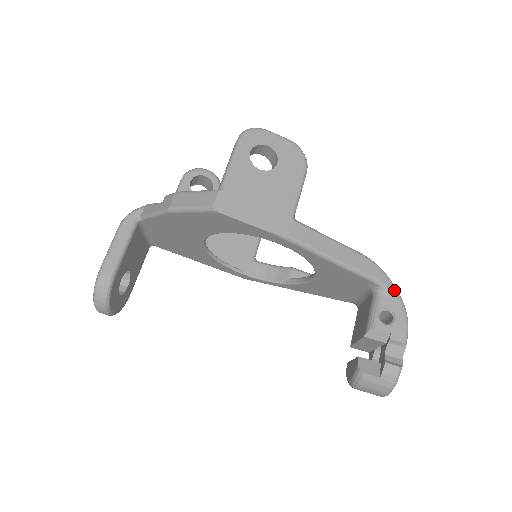
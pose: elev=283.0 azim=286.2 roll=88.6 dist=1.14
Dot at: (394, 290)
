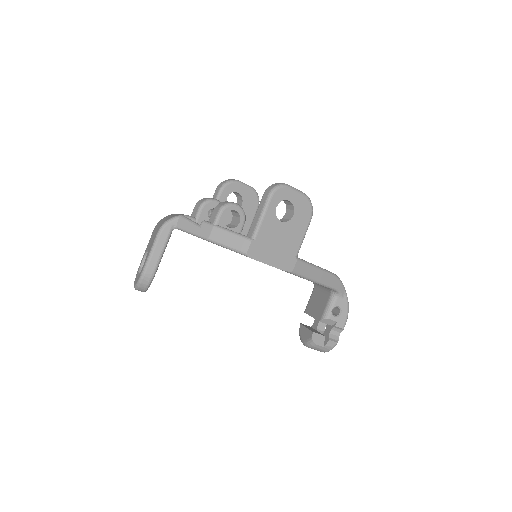
Dot at: (345, 294)
